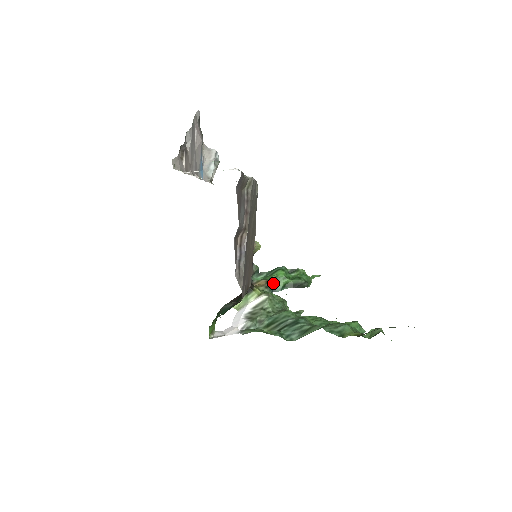
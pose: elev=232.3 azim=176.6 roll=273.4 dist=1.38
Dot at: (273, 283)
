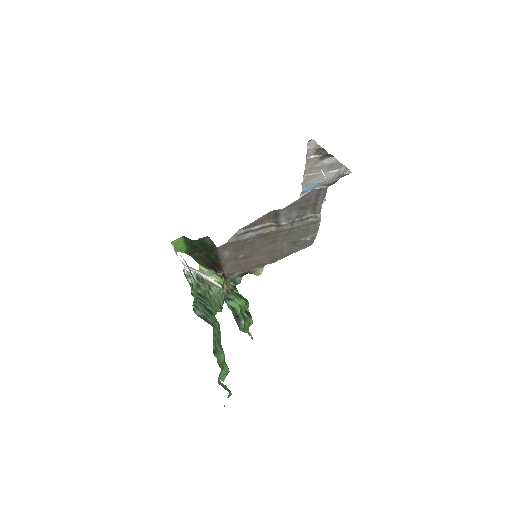
Dot at: (232, 296)
